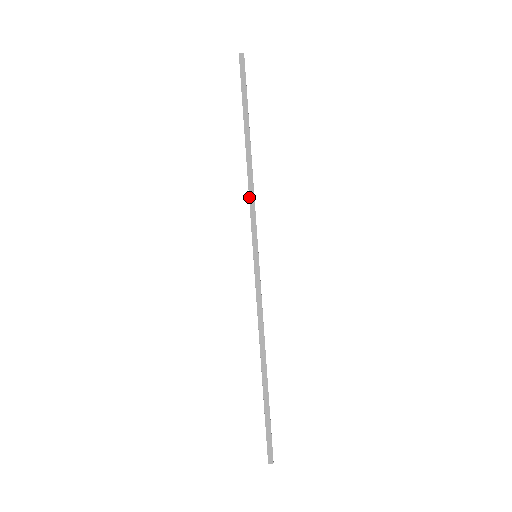
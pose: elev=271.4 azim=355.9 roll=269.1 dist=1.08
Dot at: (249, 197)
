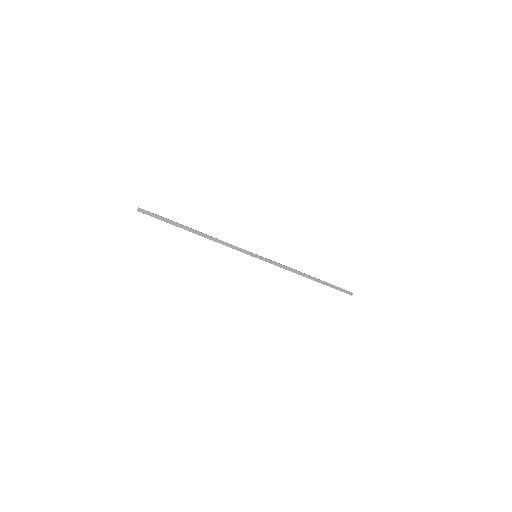
Dot at: occluded
